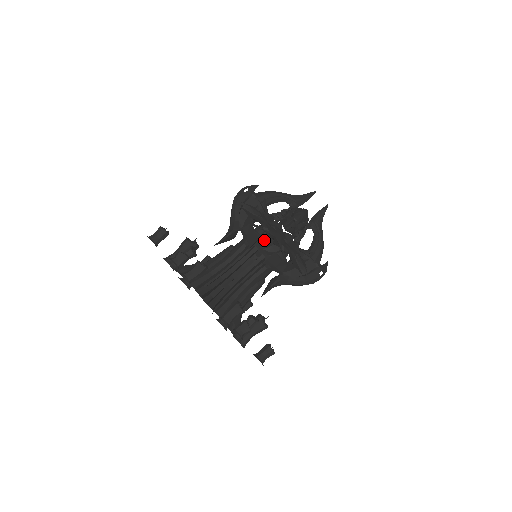
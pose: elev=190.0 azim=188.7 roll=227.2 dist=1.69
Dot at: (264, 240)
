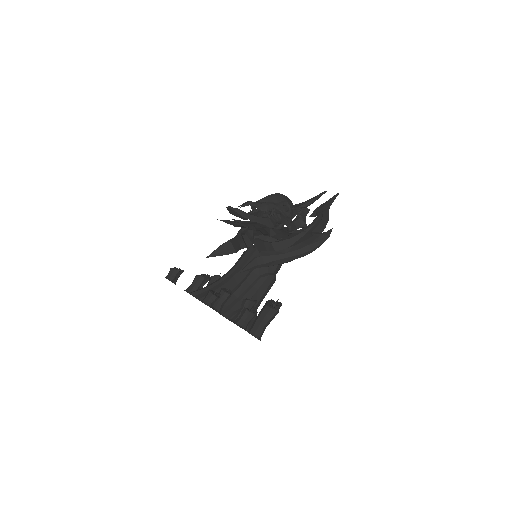
Dot at: occluded
